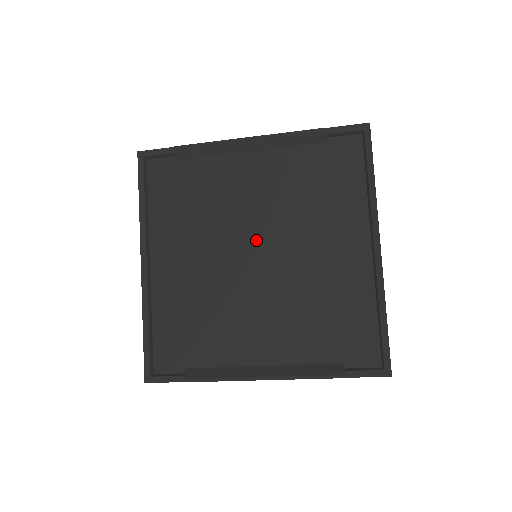
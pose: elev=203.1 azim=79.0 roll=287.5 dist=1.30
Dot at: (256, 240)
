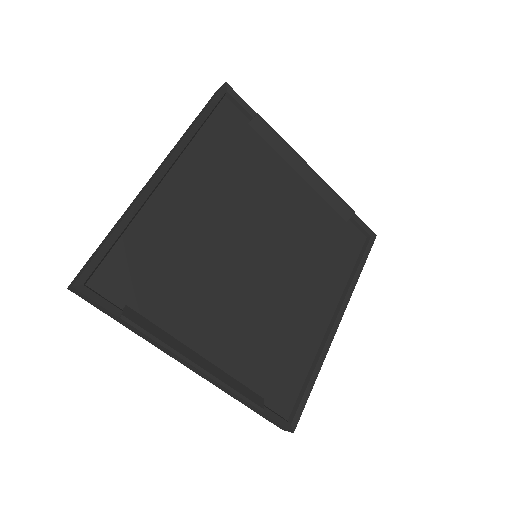
Dot at: (264, 244)
